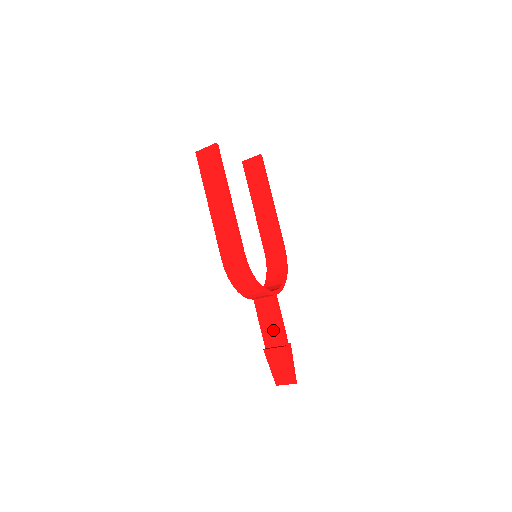
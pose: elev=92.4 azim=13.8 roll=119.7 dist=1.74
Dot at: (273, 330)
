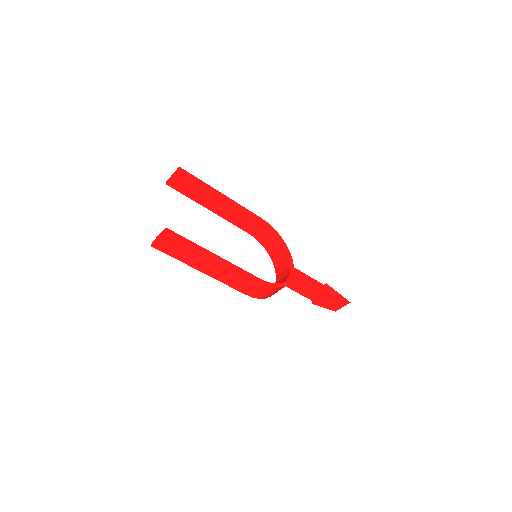
Dot at: (310, 289)
